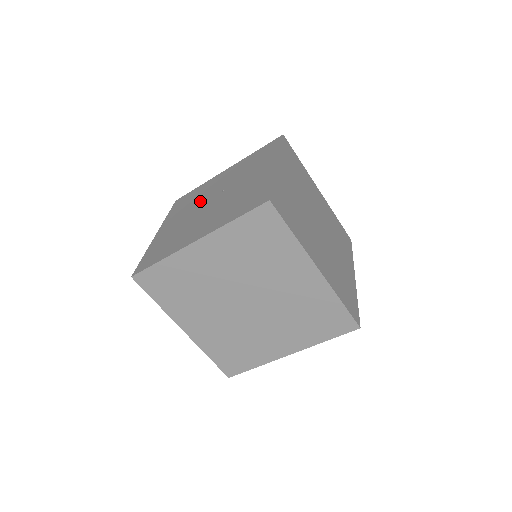
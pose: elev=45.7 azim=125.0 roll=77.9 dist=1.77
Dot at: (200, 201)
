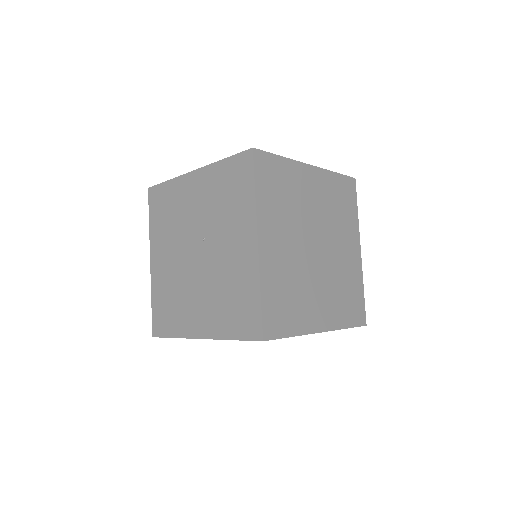
Dot at: (181, 235)
